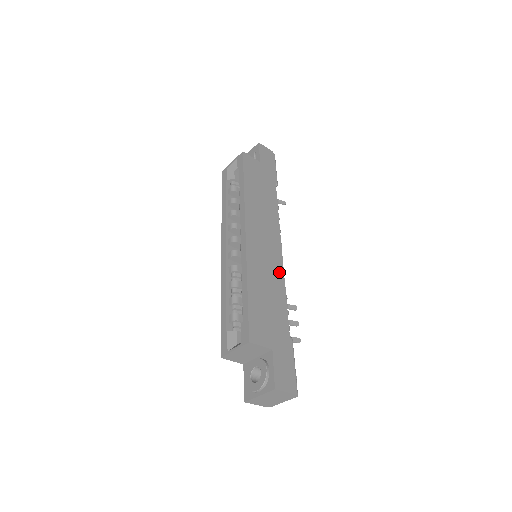
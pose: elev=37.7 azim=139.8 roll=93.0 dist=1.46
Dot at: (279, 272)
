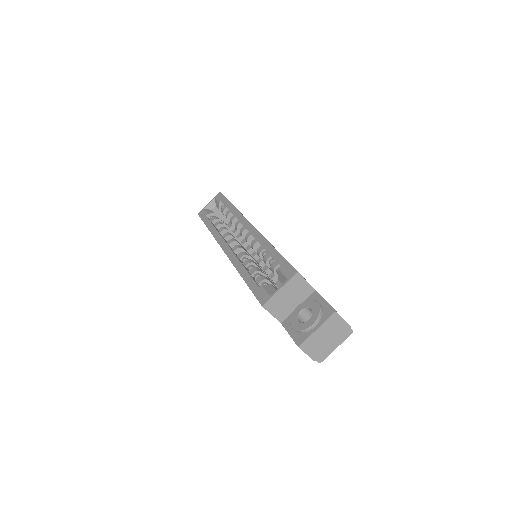
Dot at: occluded
